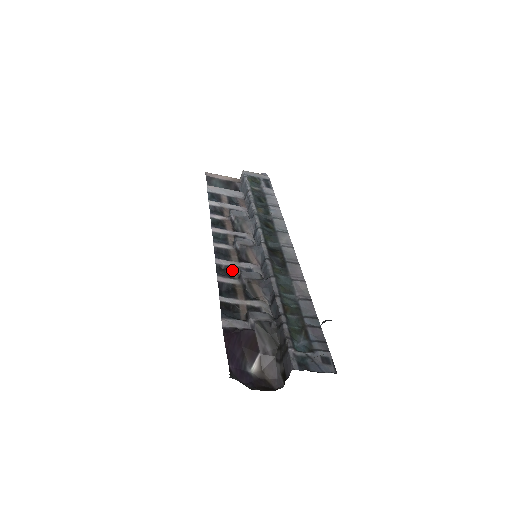
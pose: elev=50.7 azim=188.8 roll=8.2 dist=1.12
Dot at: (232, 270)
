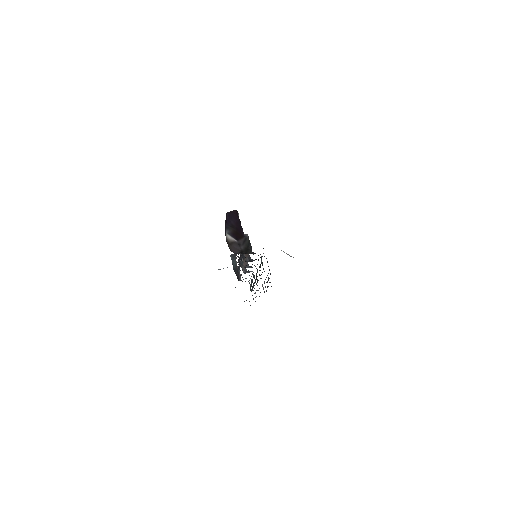
Dot at: occluded
